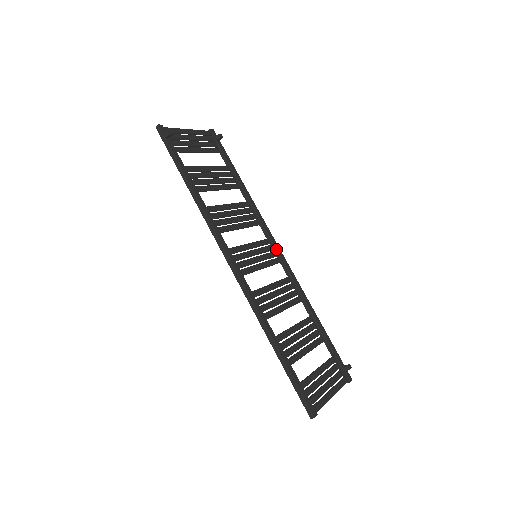
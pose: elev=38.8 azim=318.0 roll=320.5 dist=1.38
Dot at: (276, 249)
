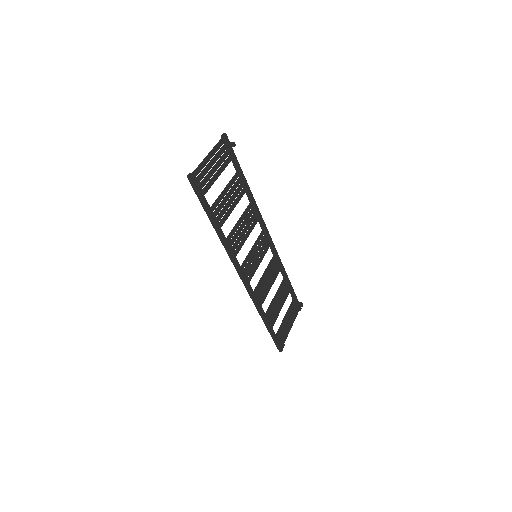
Dot at: (268, 237)
